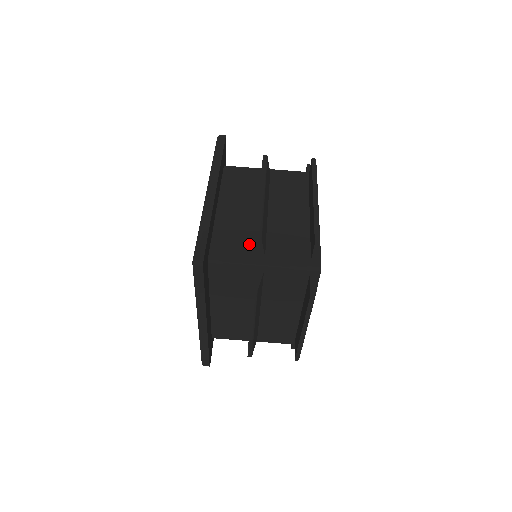
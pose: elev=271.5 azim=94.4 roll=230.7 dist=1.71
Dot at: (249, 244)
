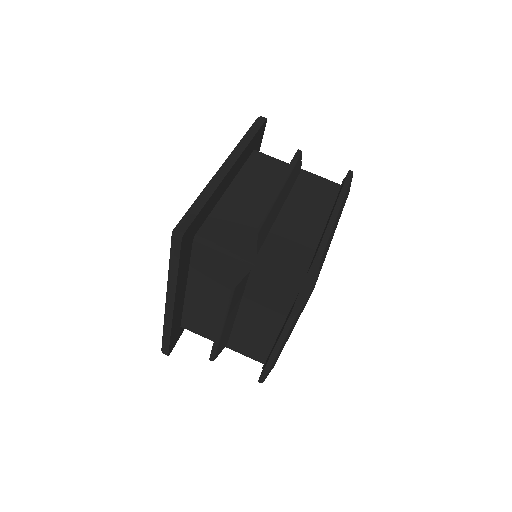
Dot at: (246, 236)
